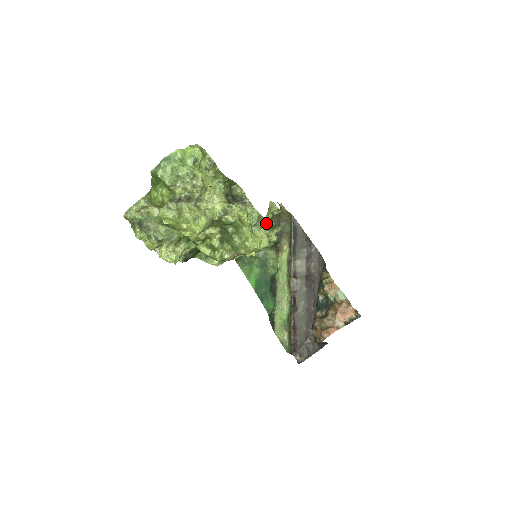
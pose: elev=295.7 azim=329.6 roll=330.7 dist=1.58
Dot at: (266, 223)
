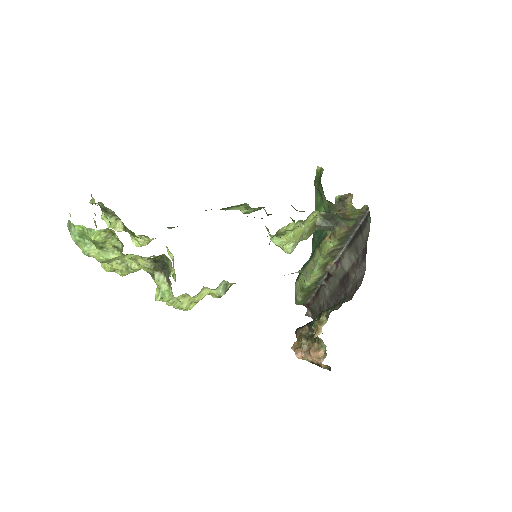
Dot at: occluded
